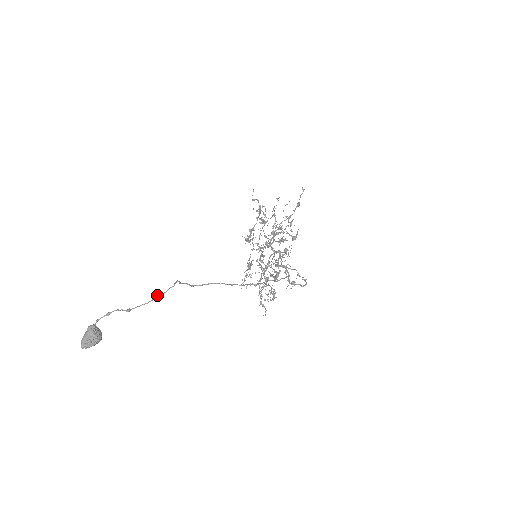
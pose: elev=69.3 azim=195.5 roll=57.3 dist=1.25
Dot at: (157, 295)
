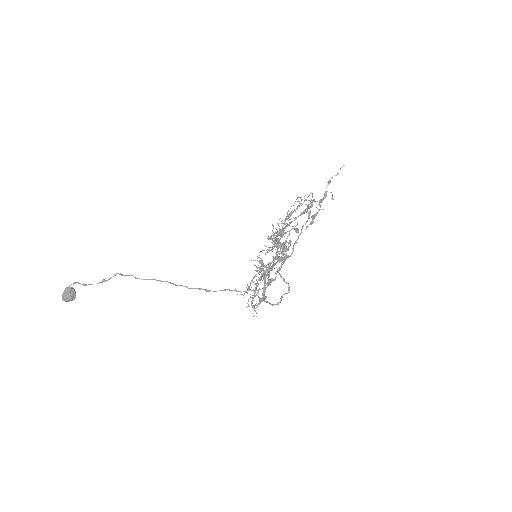
Dot at: (103, 280)
